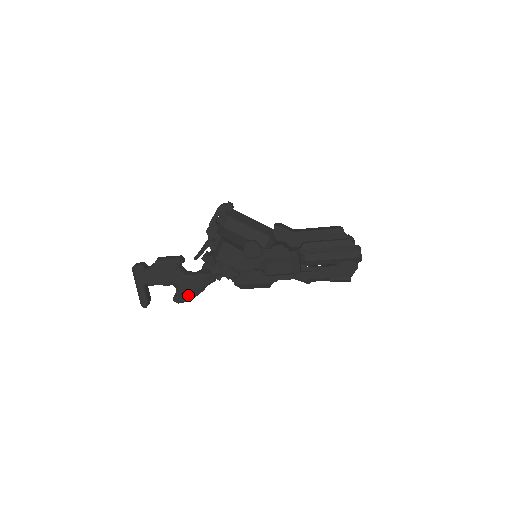
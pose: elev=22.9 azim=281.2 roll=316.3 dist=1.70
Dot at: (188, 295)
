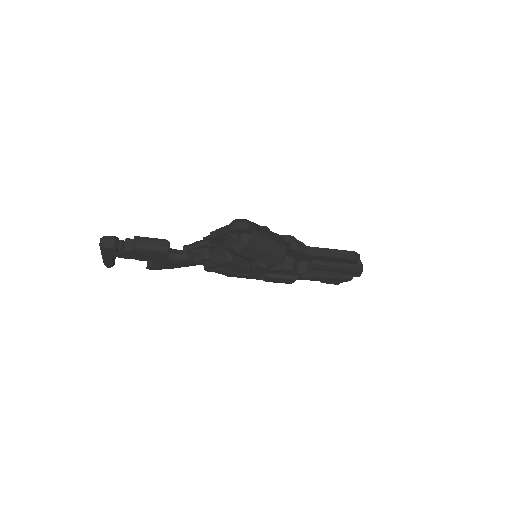
Dot at: (166, 268)
